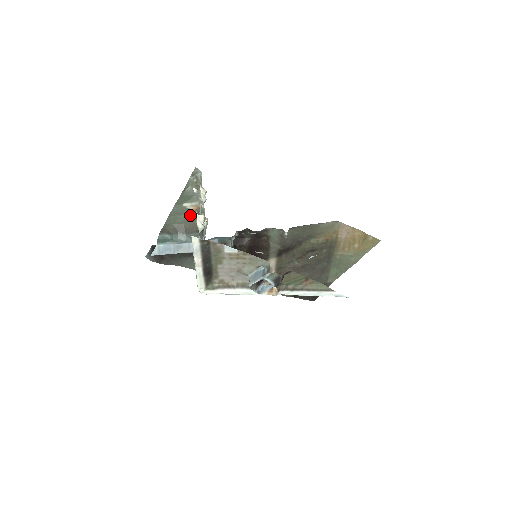
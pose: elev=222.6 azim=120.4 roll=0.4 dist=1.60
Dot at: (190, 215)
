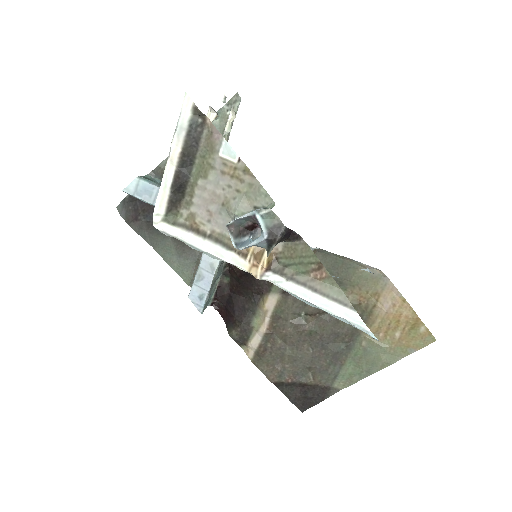
Dot at: occluded
